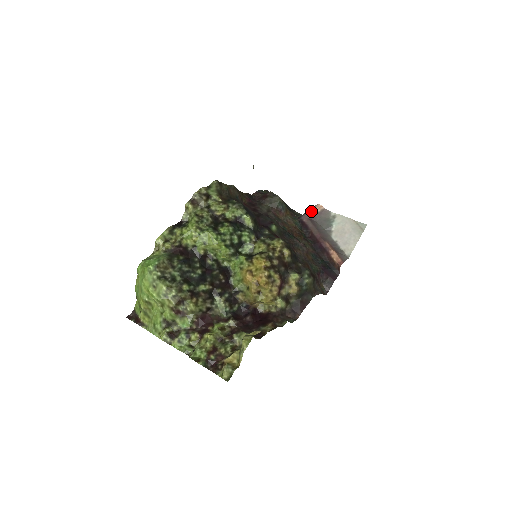
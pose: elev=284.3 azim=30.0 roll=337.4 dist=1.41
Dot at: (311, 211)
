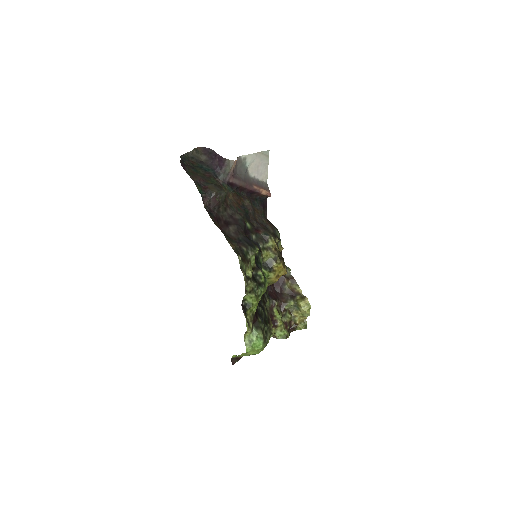
Dot at: (232, 170)
